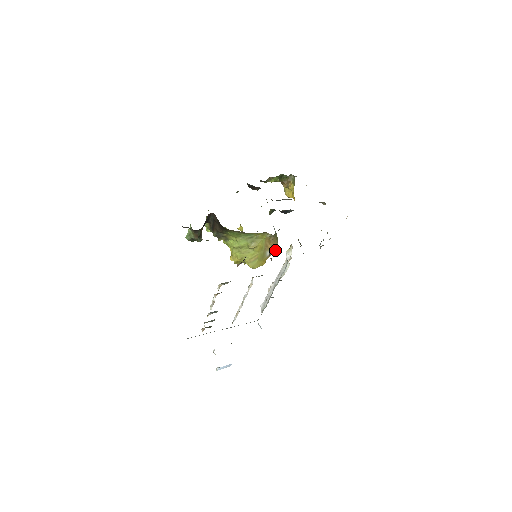
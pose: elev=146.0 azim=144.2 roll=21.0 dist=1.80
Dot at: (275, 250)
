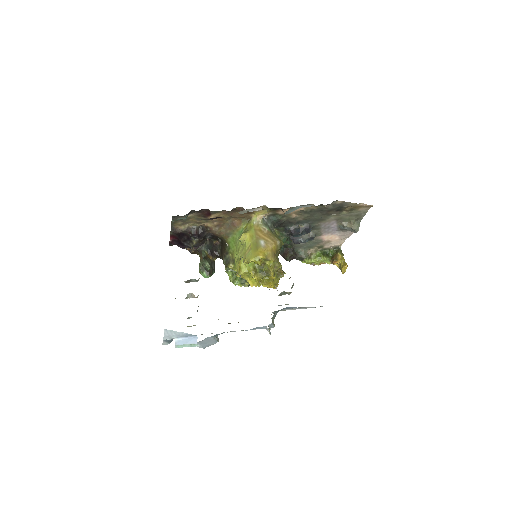
Dot at: (274, 244)
